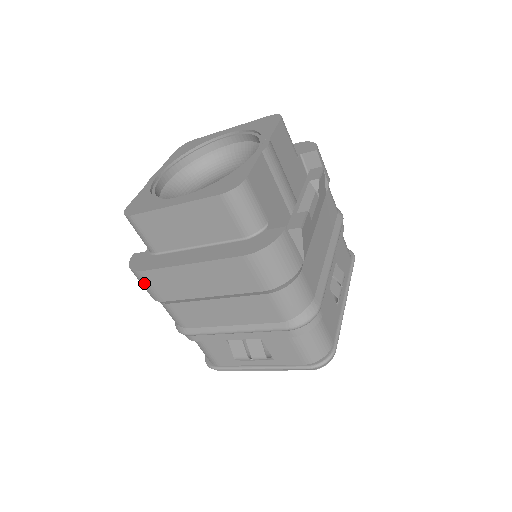
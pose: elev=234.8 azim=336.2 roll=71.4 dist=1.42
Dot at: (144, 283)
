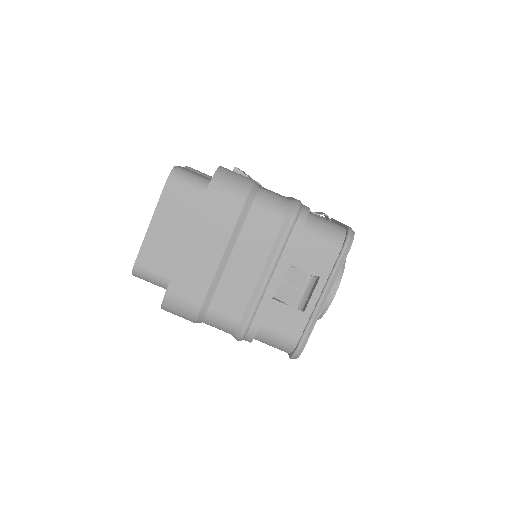
Dot at: (177, 303)
